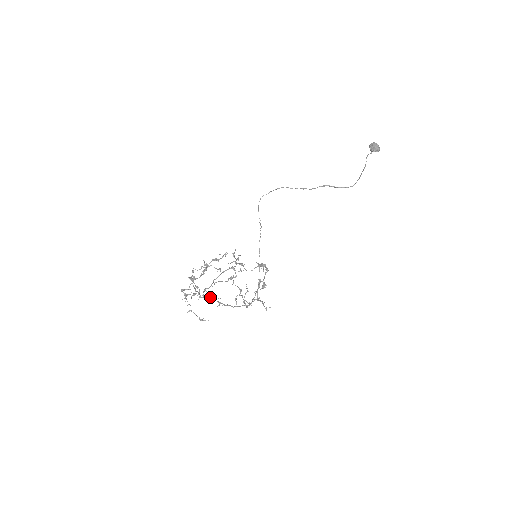
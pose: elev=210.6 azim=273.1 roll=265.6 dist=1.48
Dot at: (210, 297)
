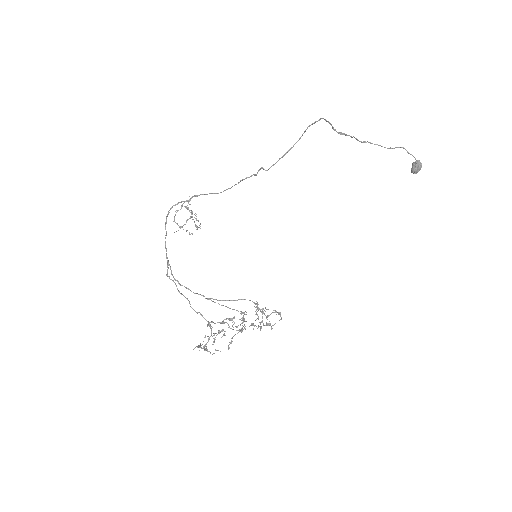
Dot at: occluded
